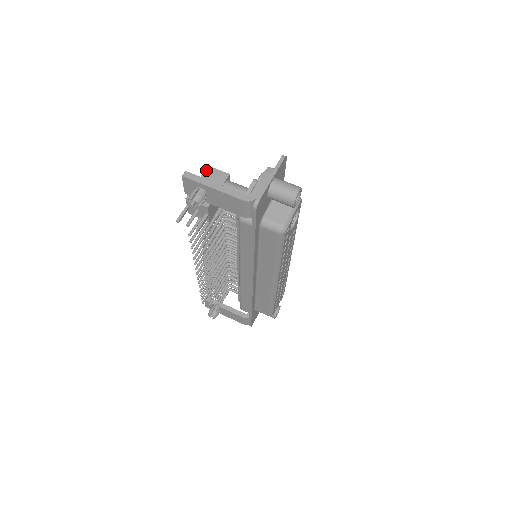
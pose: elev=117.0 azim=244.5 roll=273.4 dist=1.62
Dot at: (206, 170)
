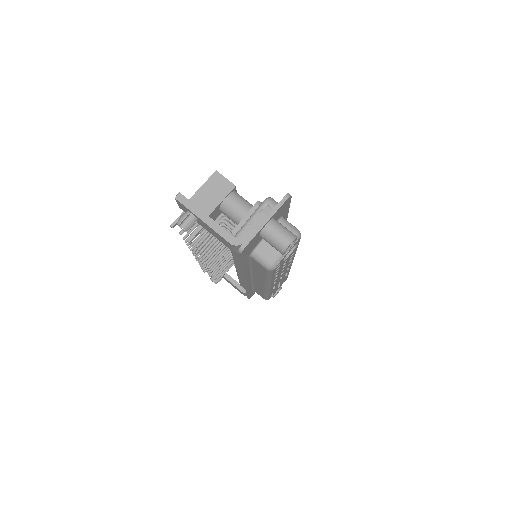
Dot at: (212, 175)
